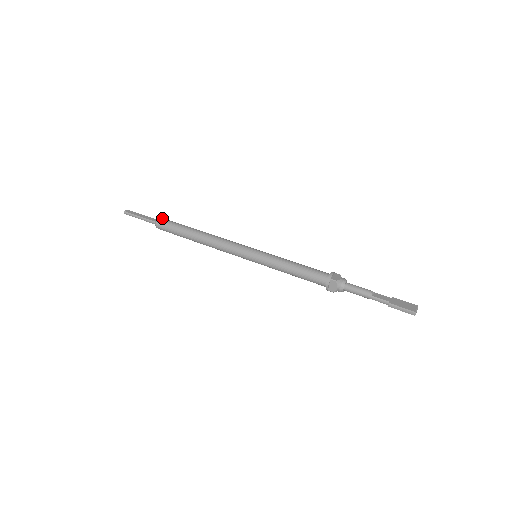
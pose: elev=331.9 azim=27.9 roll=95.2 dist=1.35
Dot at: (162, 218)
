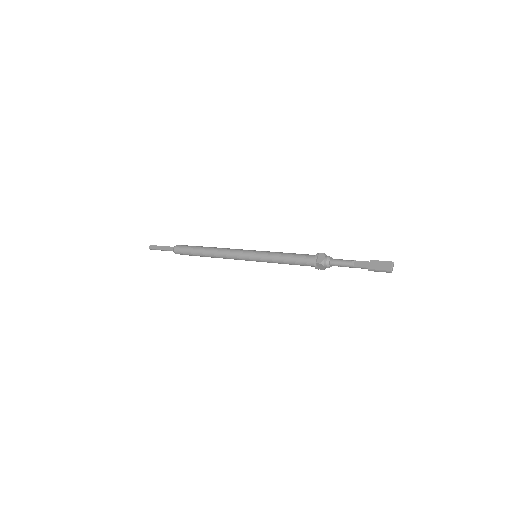
Dot at: (176, 246)
